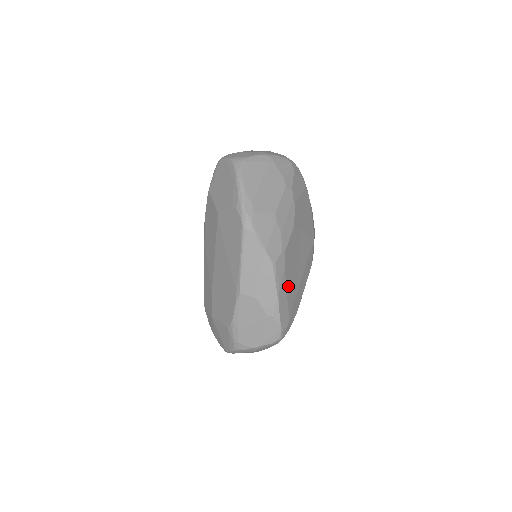
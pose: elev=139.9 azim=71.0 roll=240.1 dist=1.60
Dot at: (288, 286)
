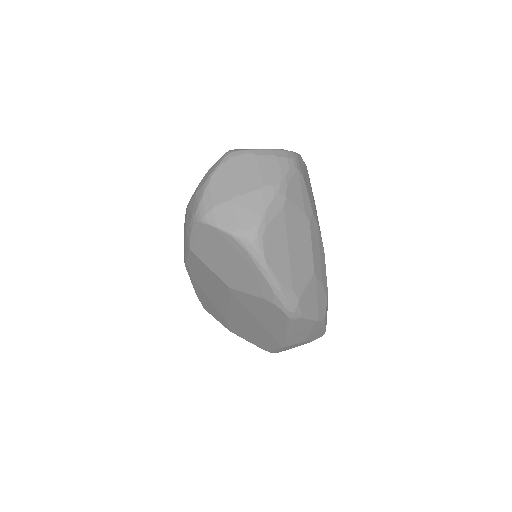
Dot at: occluded
